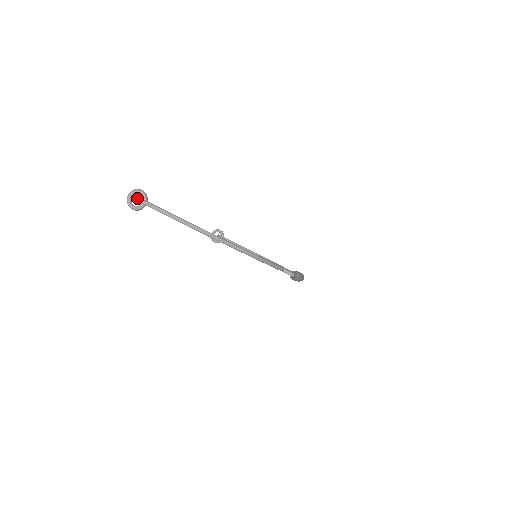
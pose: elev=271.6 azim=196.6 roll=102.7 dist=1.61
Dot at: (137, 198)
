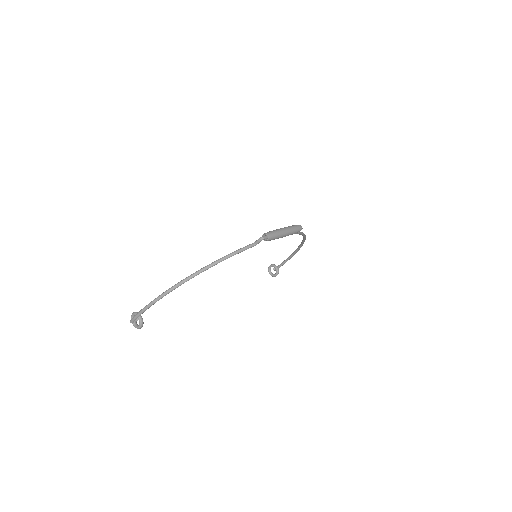
Dot at: (132, 320)
